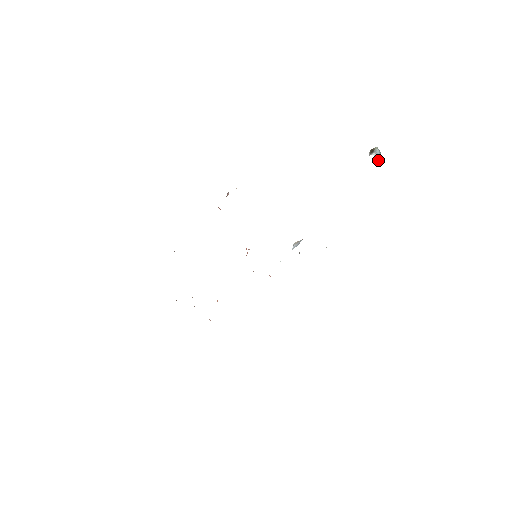
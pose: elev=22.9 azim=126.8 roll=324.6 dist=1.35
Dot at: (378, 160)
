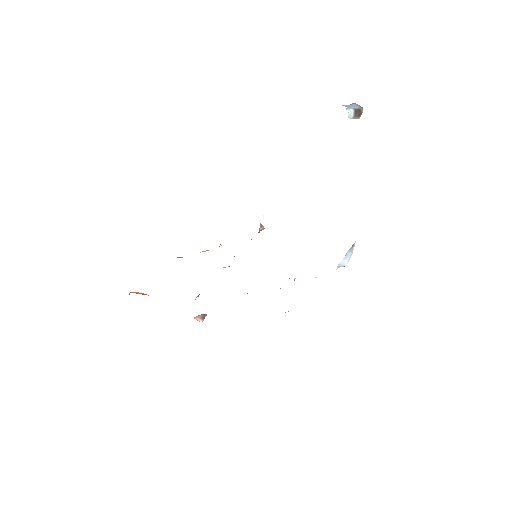
Dot at: (346, 108)
